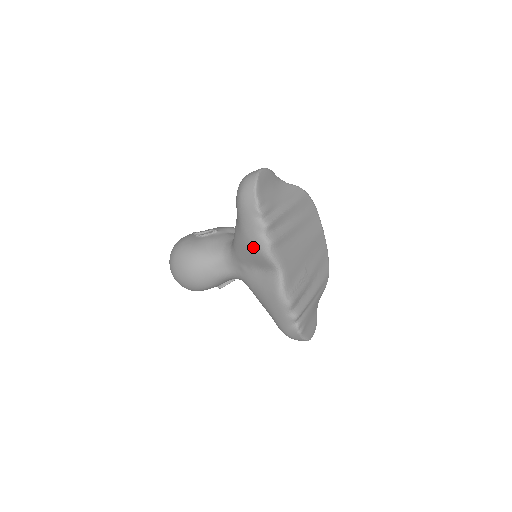
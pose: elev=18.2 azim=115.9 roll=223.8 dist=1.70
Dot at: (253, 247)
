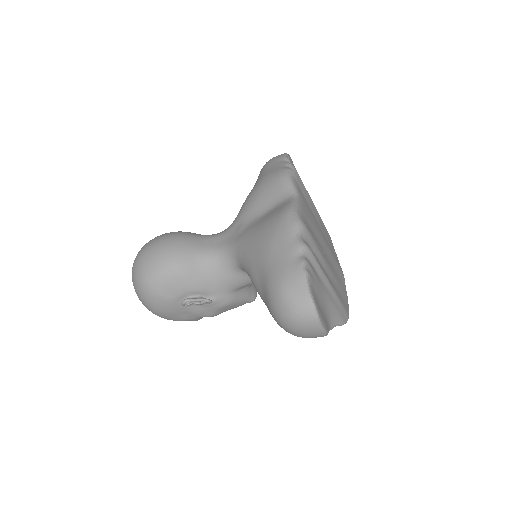
Dot at: (270, 178)
